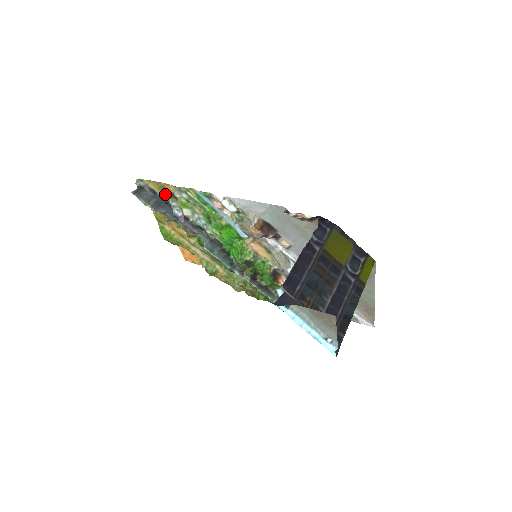
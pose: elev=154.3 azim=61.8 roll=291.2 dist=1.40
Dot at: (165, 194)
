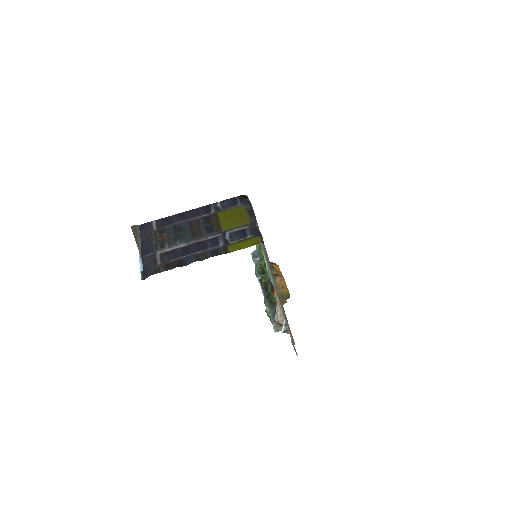
Dot at: occluded
